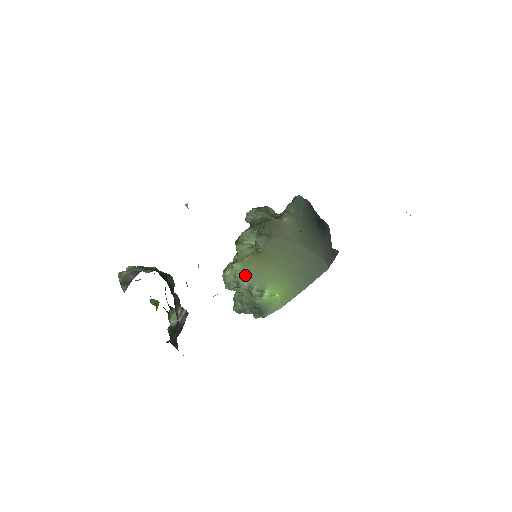
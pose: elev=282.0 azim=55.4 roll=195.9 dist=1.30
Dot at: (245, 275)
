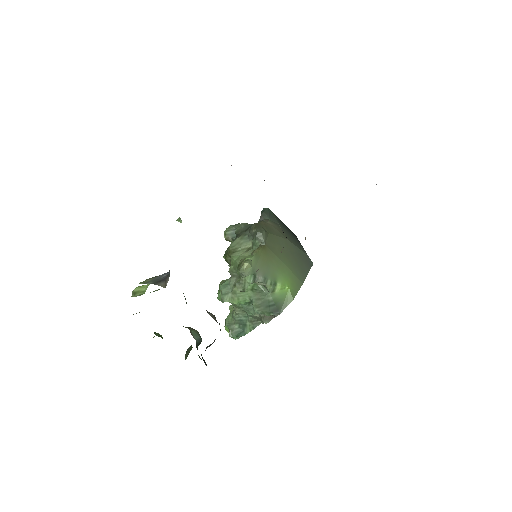
Dot at: (259, 268)
